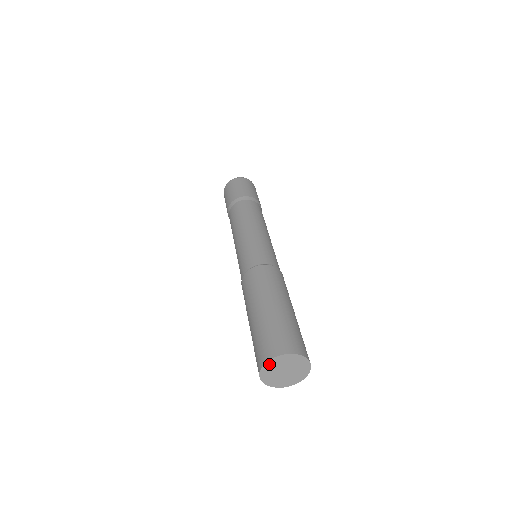
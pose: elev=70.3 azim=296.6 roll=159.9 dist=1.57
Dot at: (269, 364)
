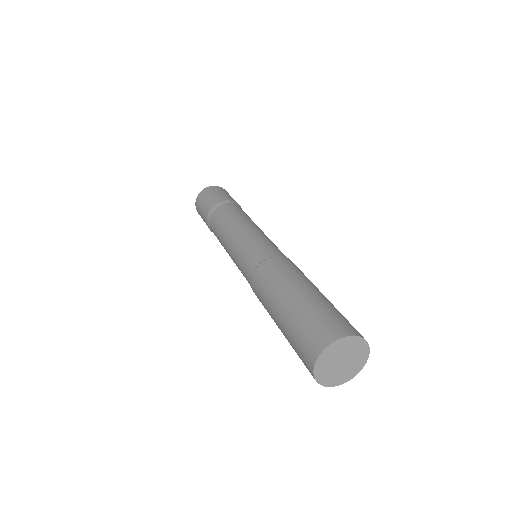
Dot at: (324, 354)
